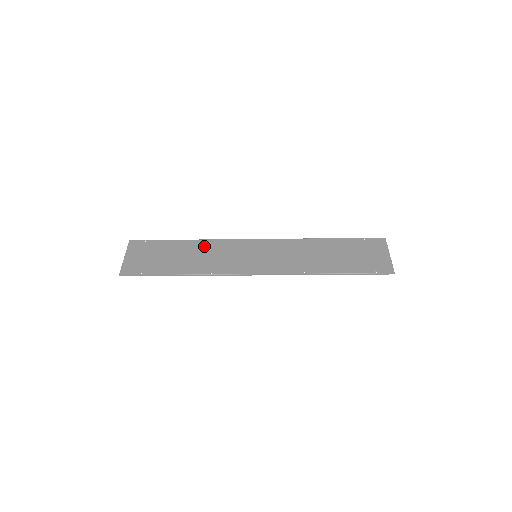
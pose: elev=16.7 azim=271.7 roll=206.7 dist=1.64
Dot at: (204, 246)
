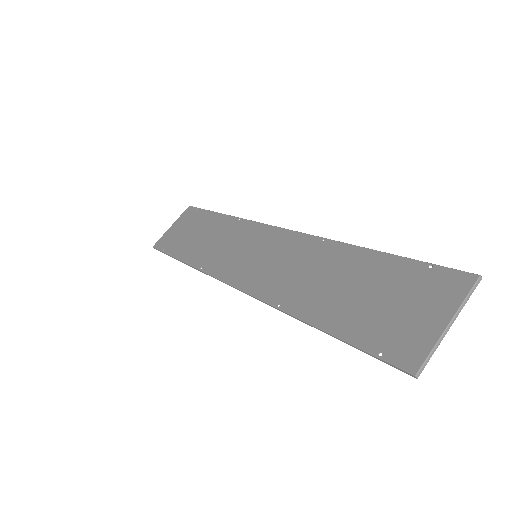
Dot at: (227, 226)
